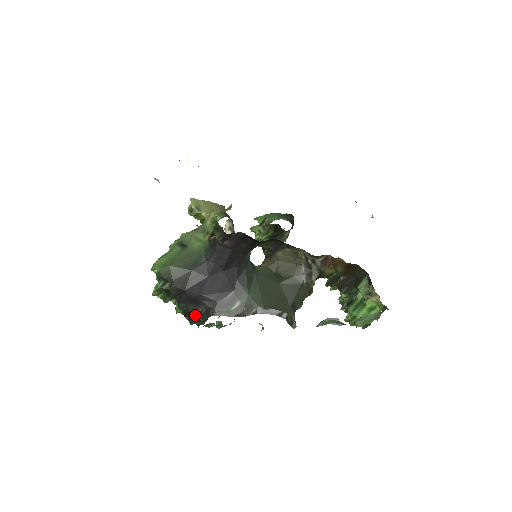
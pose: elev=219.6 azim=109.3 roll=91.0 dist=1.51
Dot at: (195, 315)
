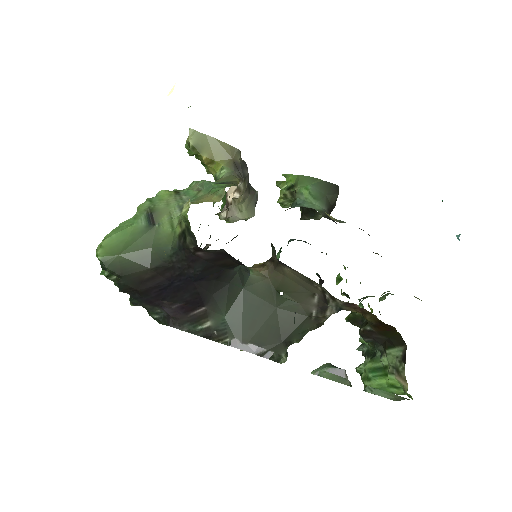
Dot at: (153, 313)
